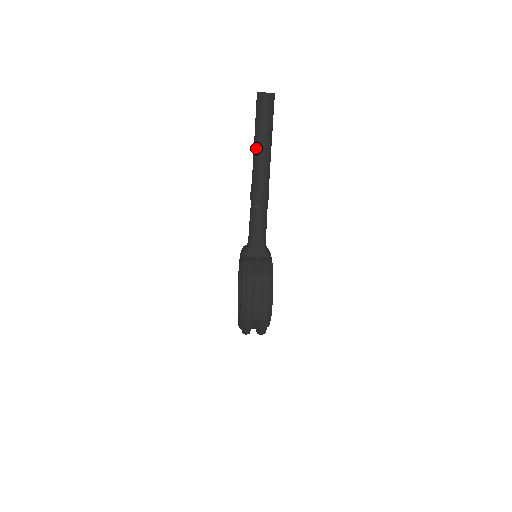
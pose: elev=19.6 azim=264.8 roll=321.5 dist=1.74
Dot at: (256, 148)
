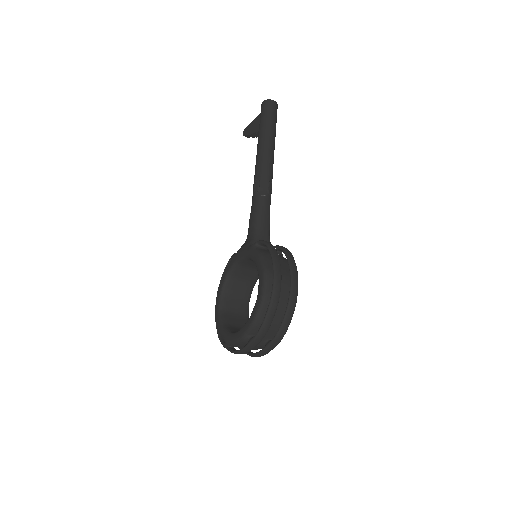
Dot at: (263, 142)
